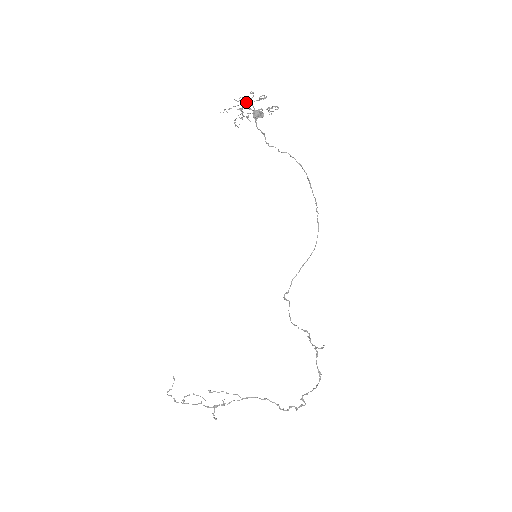
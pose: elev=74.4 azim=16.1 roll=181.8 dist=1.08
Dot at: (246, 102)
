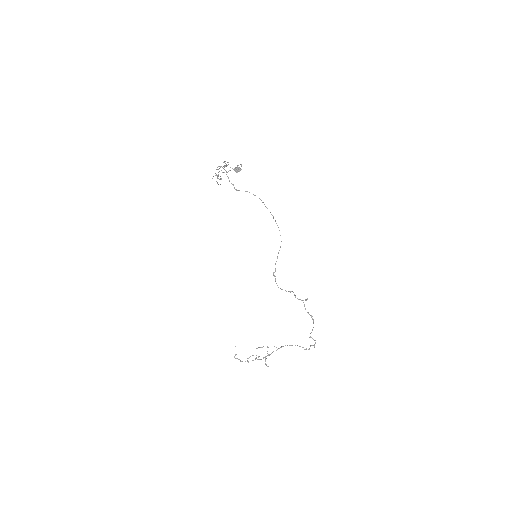
Dot at: occluded
